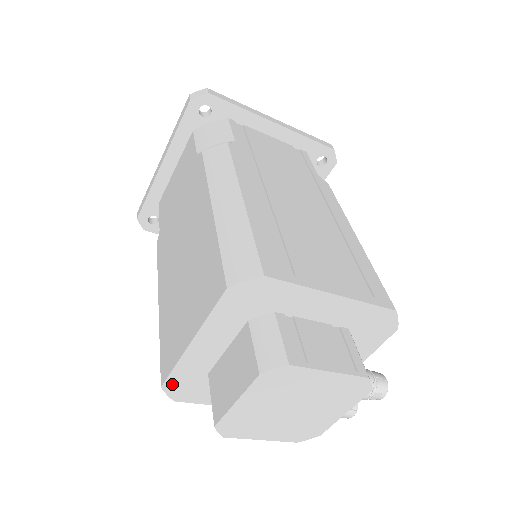
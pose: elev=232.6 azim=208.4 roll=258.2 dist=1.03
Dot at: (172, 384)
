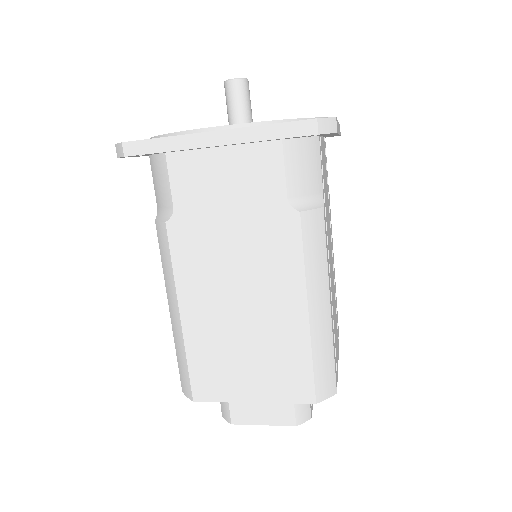
Dot at: (201, 398)
